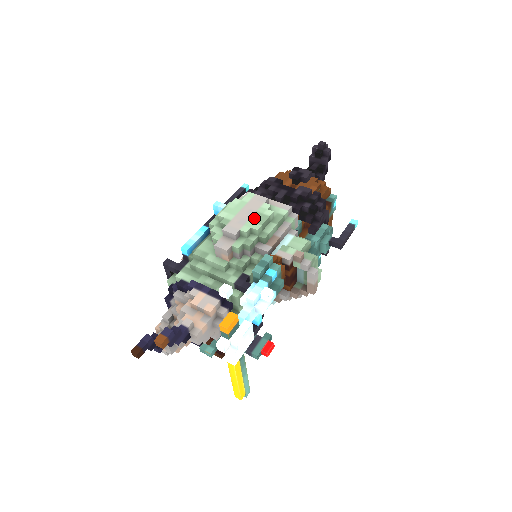
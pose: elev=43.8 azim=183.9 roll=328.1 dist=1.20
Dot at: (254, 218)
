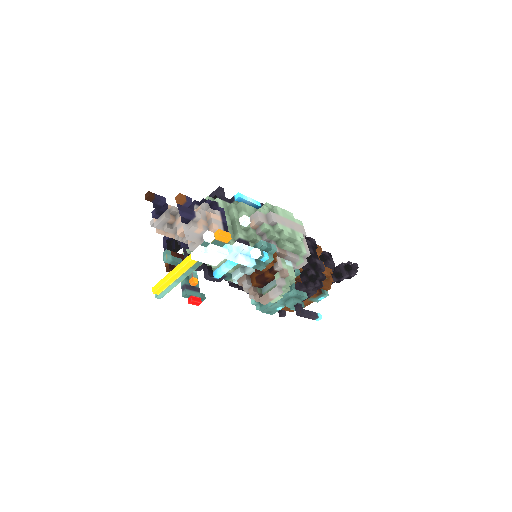
Dot at: (290, 230)
